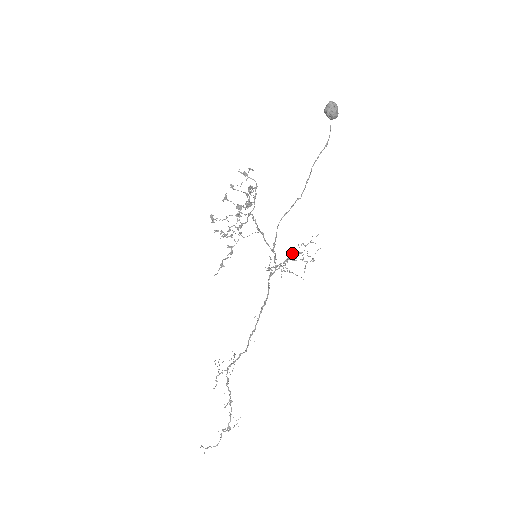
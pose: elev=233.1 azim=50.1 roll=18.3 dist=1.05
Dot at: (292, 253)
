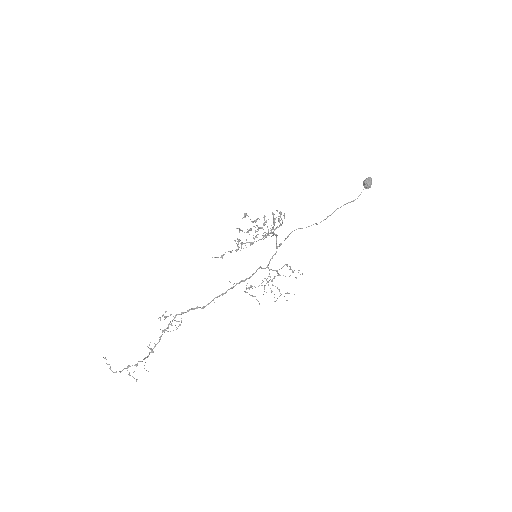
Dot at: (283, 266)
